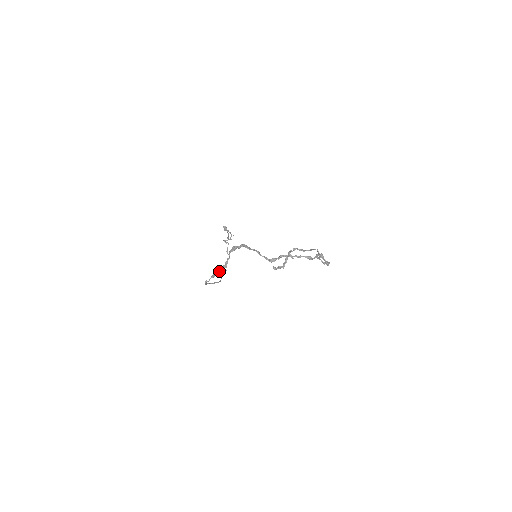
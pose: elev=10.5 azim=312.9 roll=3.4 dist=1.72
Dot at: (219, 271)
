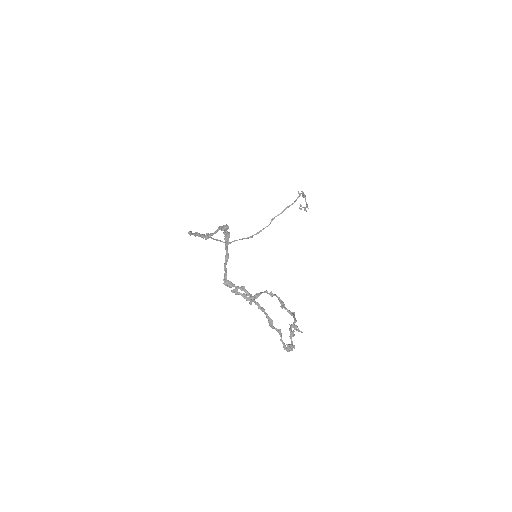
Dot at: (202, 235)
